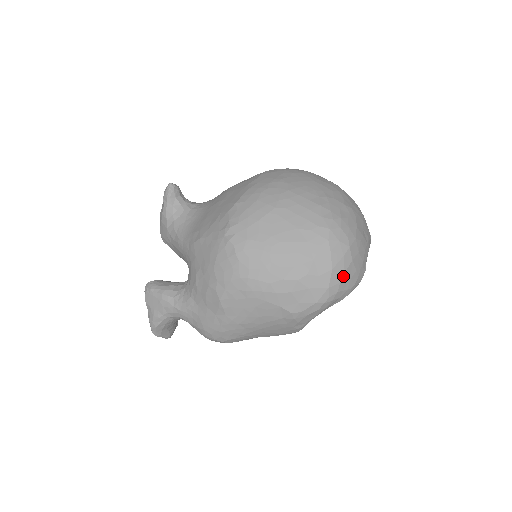
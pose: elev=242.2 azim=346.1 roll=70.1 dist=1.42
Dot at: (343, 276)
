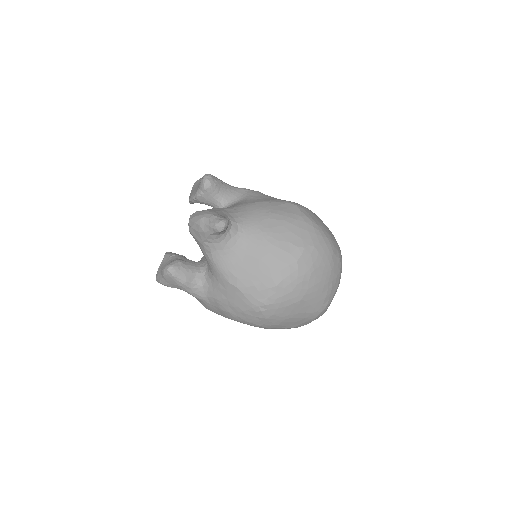
Dot at: occluded
